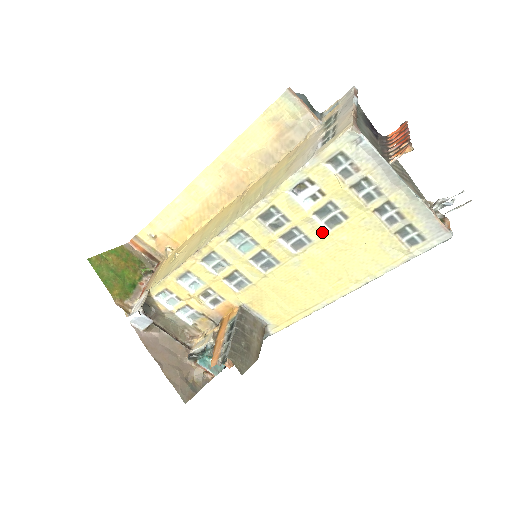
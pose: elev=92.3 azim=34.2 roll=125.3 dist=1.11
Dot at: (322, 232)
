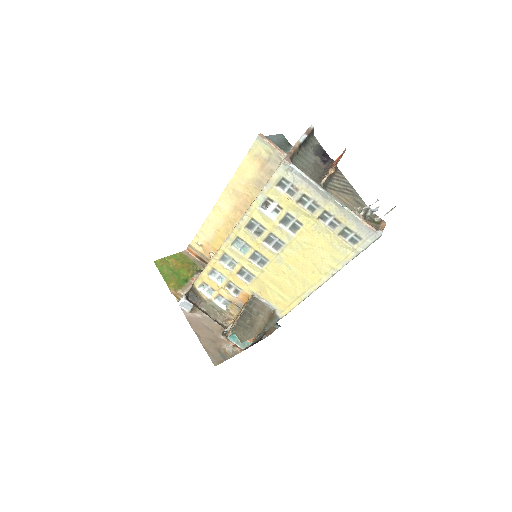
Dot at: (289, 236)
